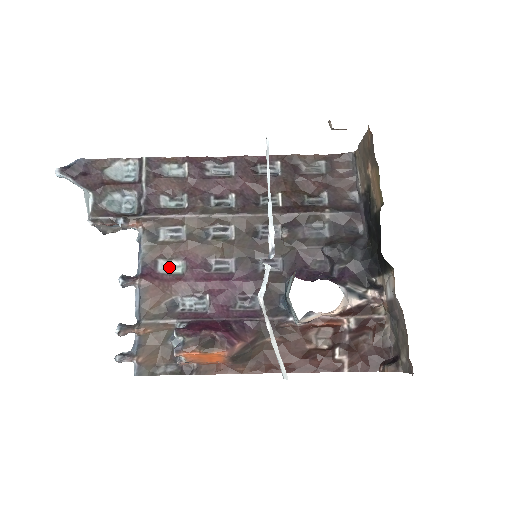
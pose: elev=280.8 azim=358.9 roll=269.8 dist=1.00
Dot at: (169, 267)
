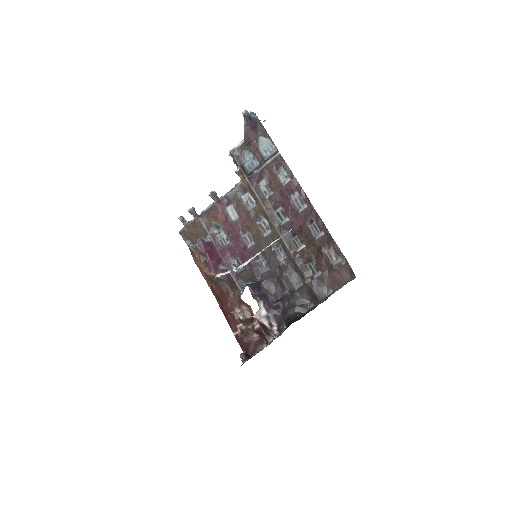
Dot at: (232, 212)
